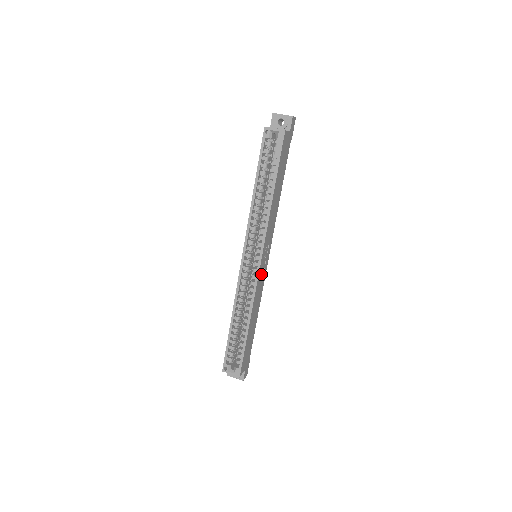
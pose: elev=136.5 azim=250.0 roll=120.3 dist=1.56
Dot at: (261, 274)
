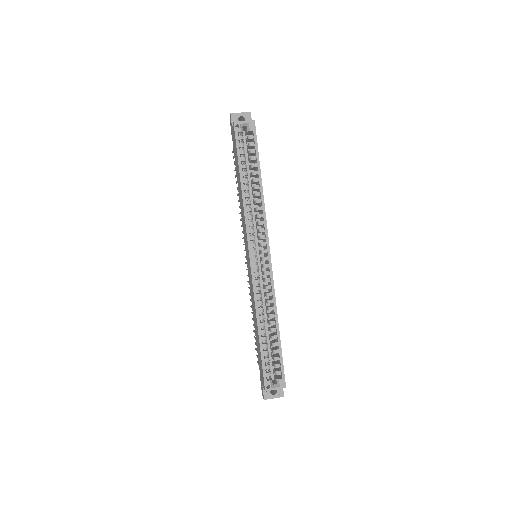
Dot at: occluded
